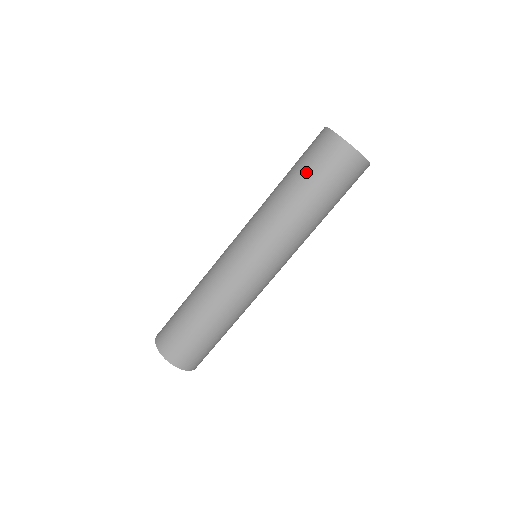
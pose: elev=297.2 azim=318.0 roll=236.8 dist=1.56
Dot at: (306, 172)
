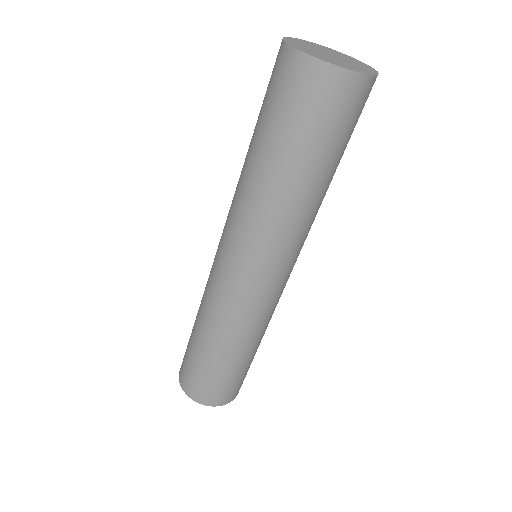
Dot at: occluded
